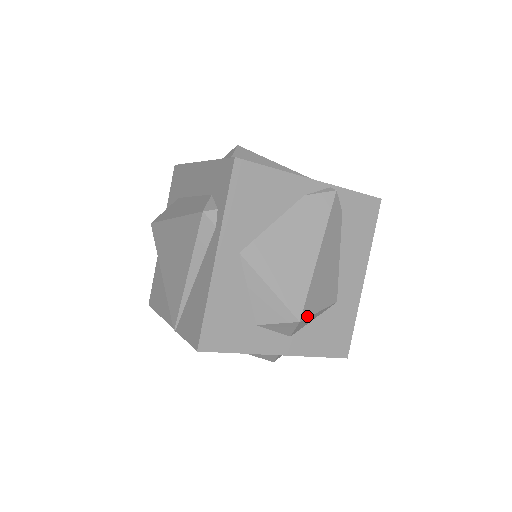
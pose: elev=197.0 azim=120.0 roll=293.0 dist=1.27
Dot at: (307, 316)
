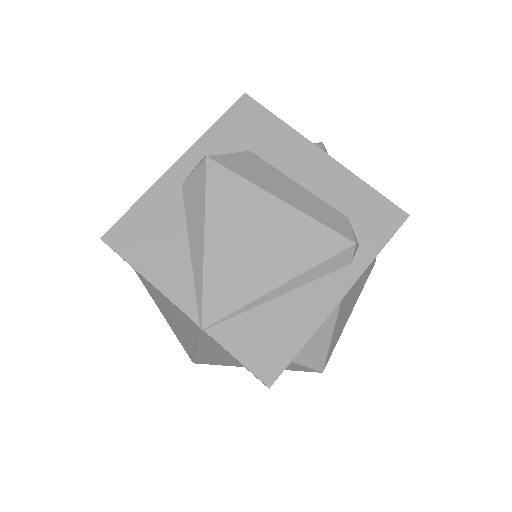
Dot at: occluded
